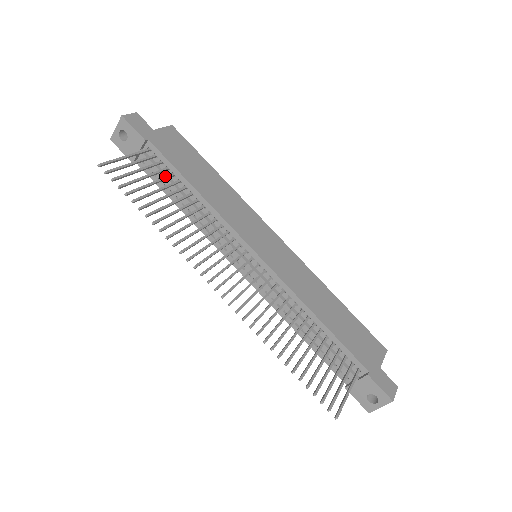
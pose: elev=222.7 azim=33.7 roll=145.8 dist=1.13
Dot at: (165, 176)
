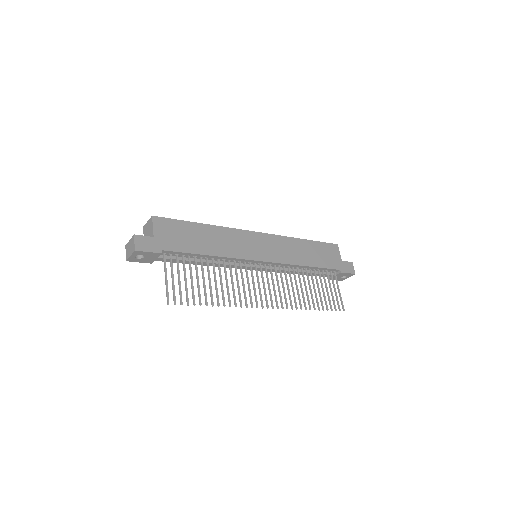
Dot at: occluded
